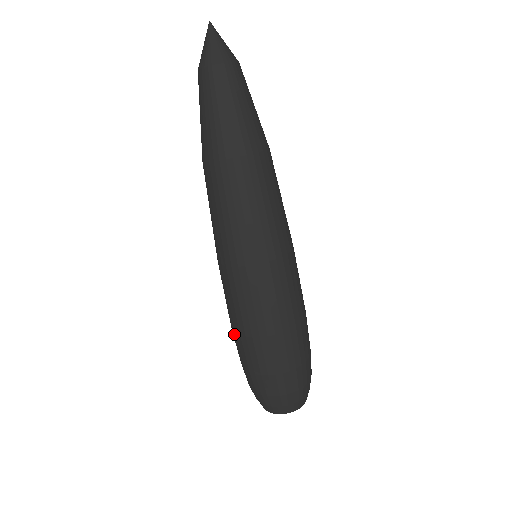
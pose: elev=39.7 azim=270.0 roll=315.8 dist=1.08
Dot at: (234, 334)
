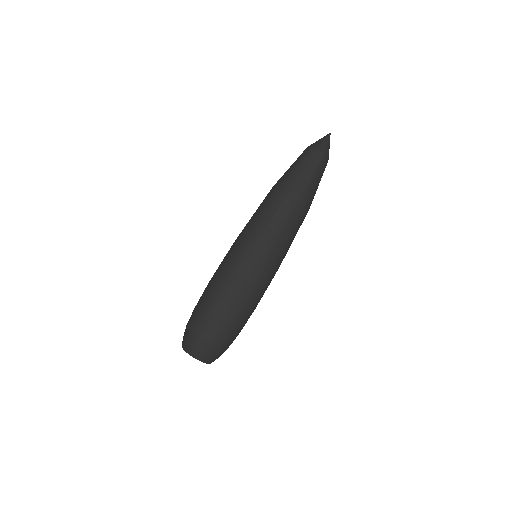
Dot at: (216, 292)
